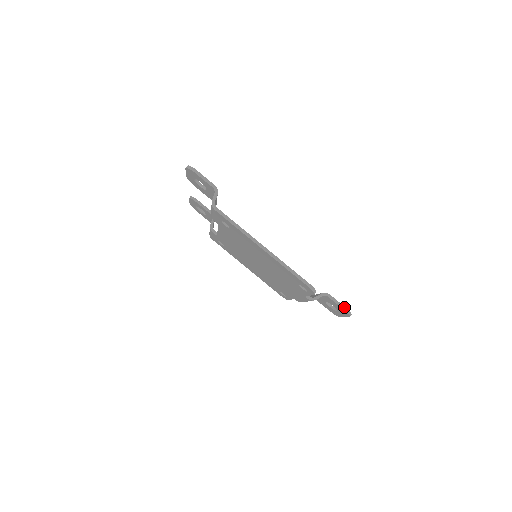
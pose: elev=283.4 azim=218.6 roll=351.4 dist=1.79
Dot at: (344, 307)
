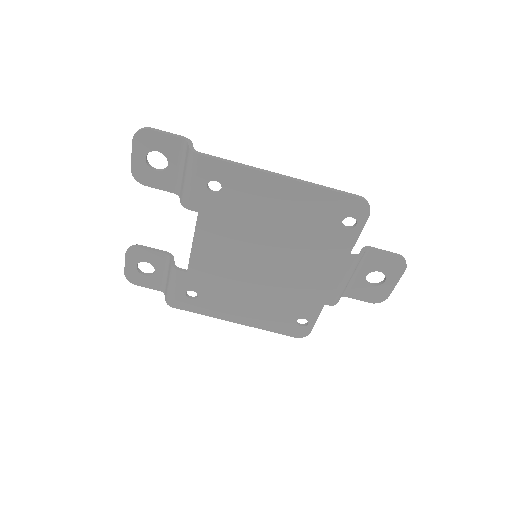
Dot at: (395, 253)
